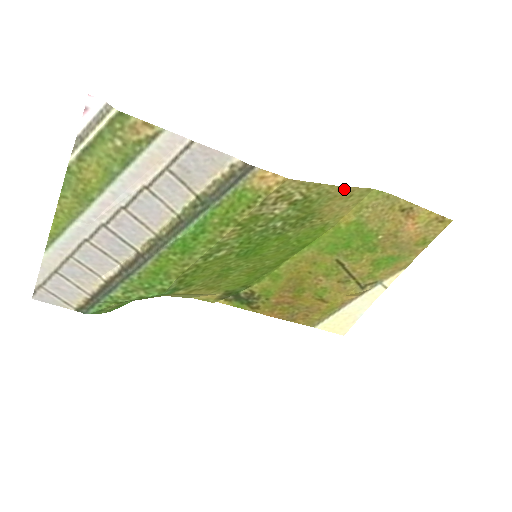
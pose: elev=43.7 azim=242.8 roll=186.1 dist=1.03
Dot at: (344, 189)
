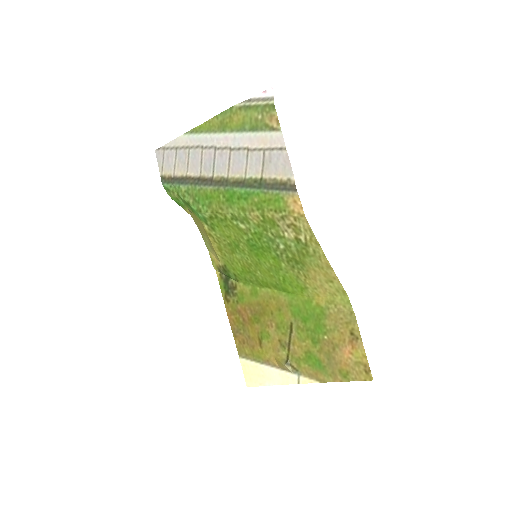
Dot at: (330, 269)
